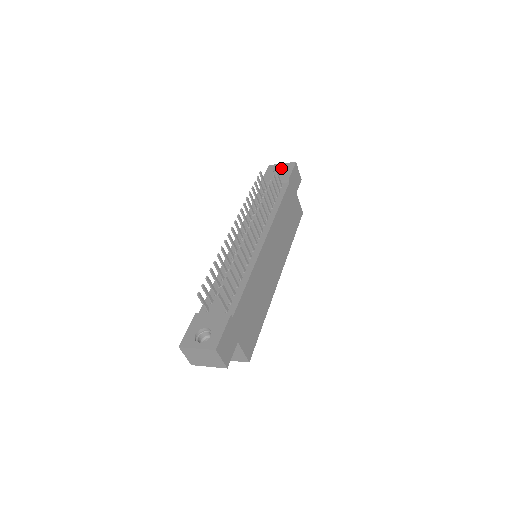
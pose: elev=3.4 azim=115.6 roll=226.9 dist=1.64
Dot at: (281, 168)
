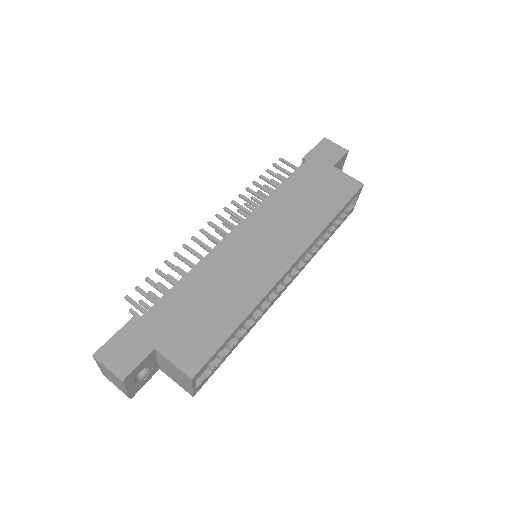
Dot at: occluded
